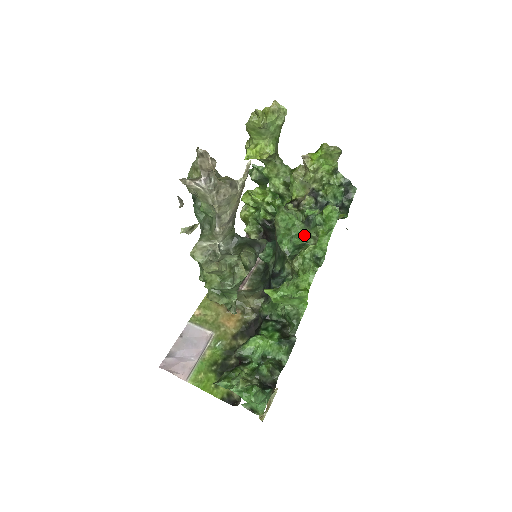
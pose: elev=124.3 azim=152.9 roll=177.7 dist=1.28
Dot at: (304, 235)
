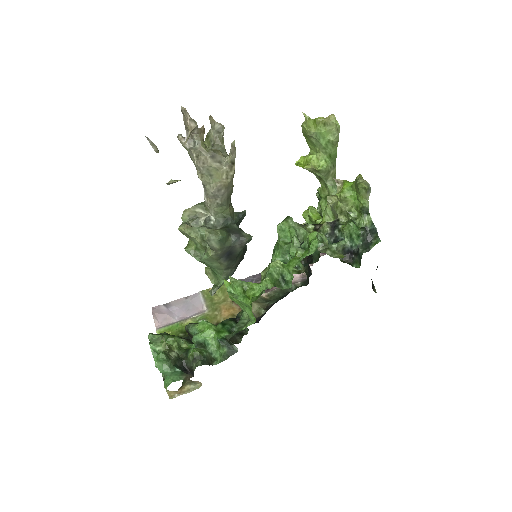
Dot at: (294, 255)
